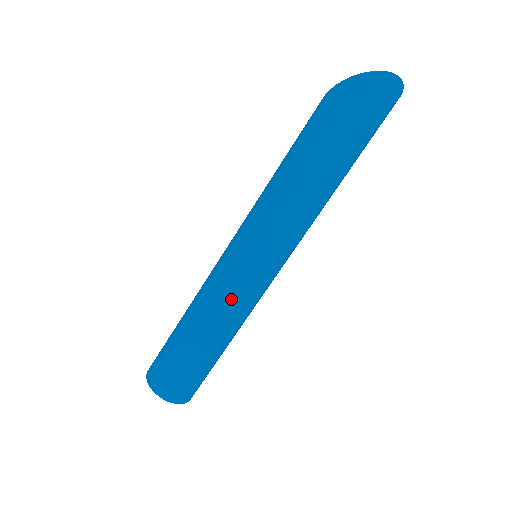
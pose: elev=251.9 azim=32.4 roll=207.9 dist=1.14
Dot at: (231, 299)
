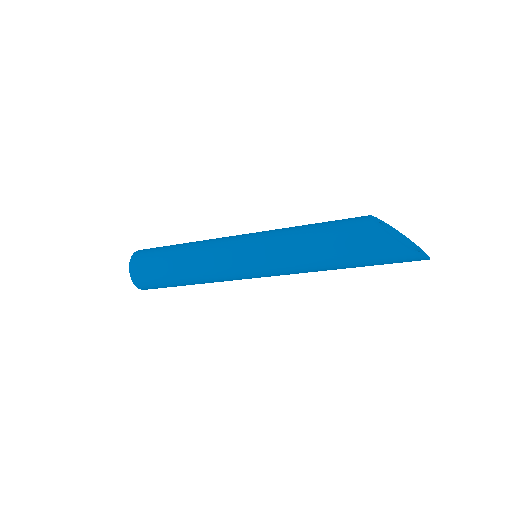
Dot at: (225, 280)
